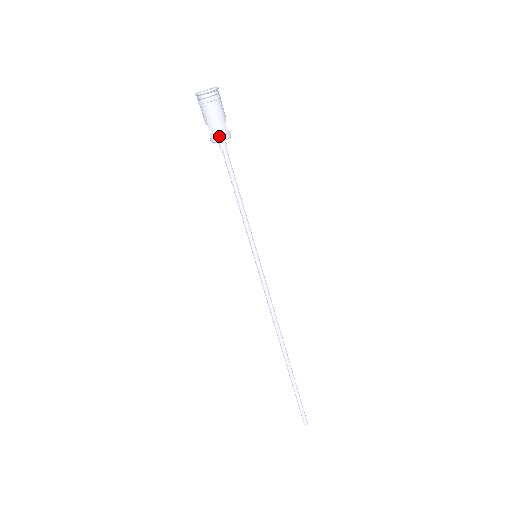
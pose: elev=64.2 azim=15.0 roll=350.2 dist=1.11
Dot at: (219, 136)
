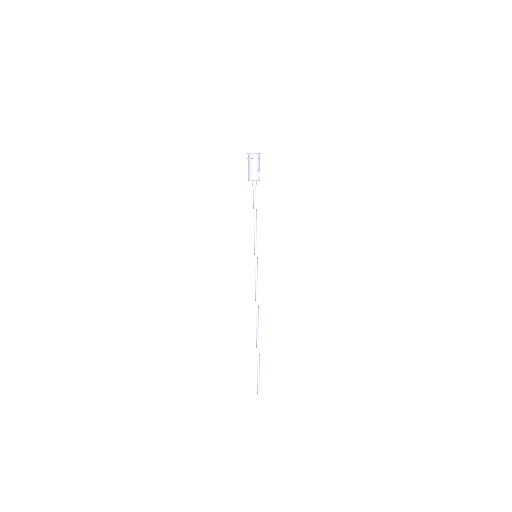
Dot at: (251, 178)
